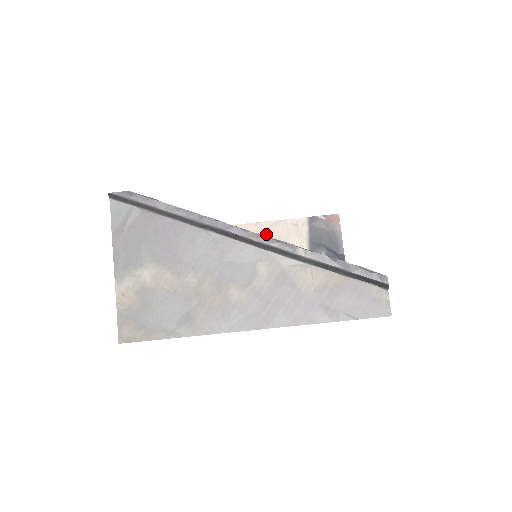
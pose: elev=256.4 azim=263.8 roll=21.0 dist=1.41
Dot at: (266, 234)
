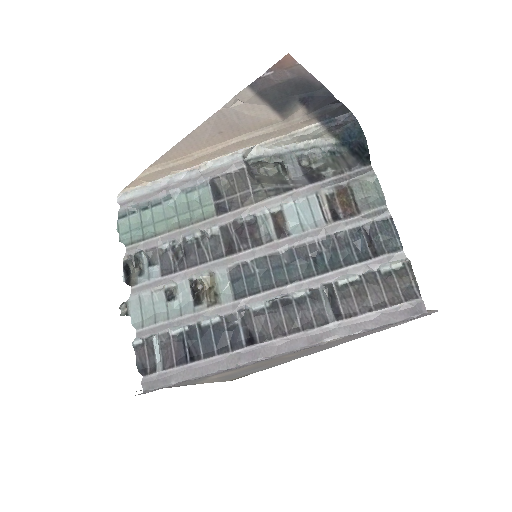
Dot at: (211, 135)
